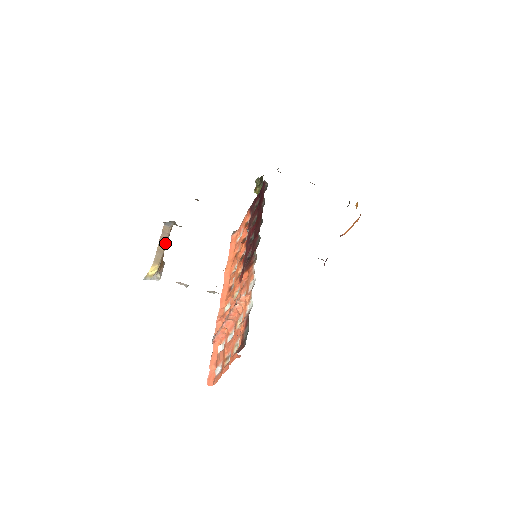
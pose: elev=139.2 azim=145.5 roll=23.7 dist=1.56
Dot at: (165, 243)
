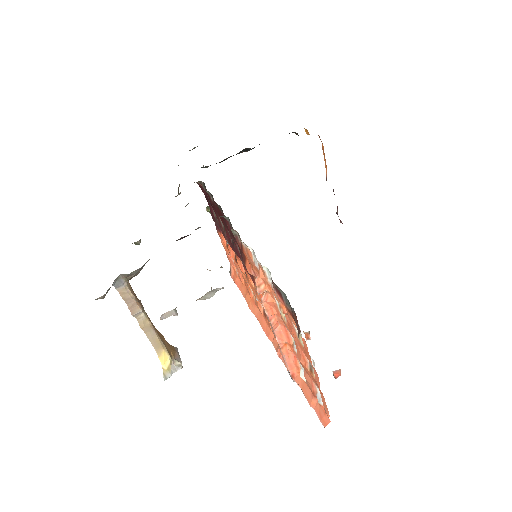
Dot at: (142, 313)
